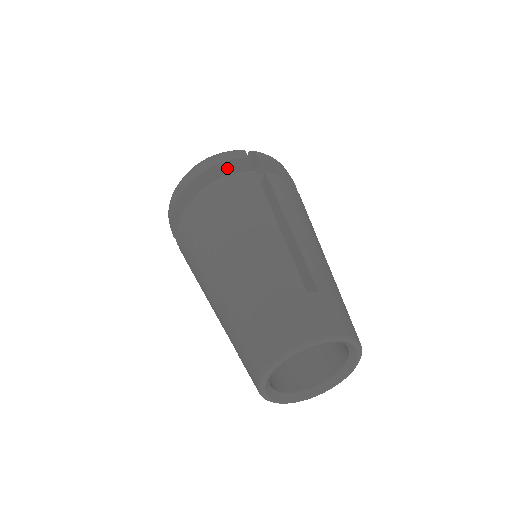
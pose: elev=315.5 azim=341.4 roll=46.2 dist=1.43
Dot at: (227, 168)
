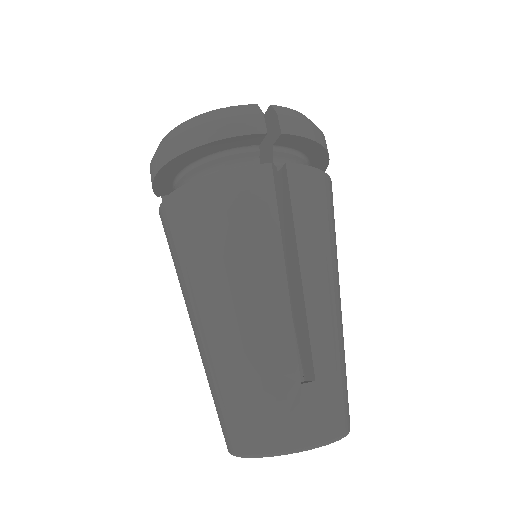
Dot at: (233, 143)
